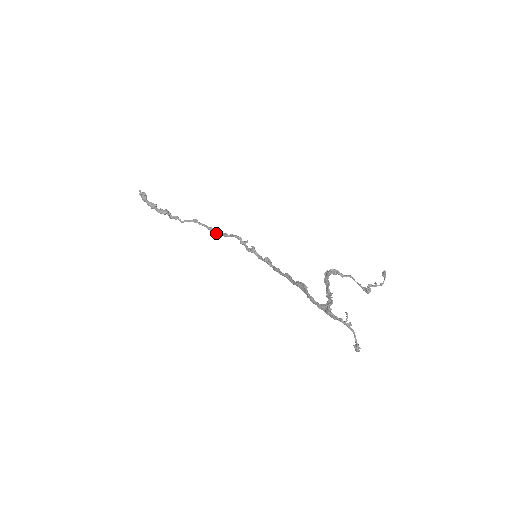
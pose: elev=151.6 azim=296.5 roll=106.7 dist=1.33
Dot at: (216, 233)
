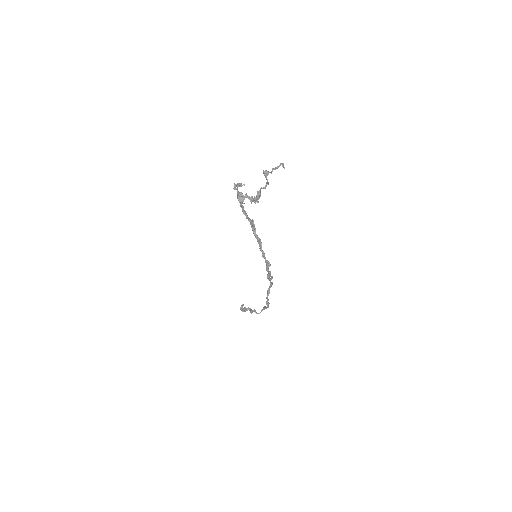
Dot at: (267, 300)
